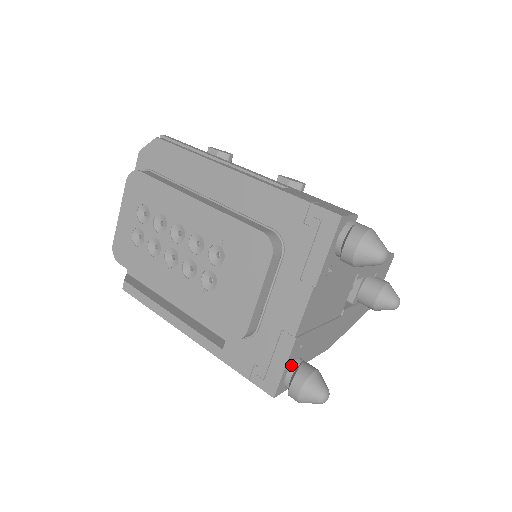
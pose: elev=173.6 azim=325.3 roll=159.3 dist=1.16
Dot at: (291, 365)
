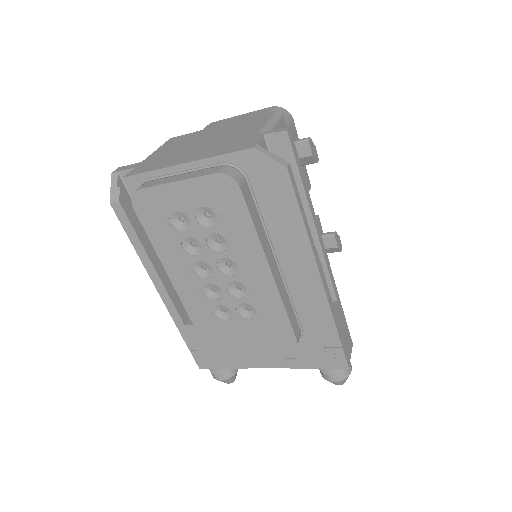
Dot at: occluded
